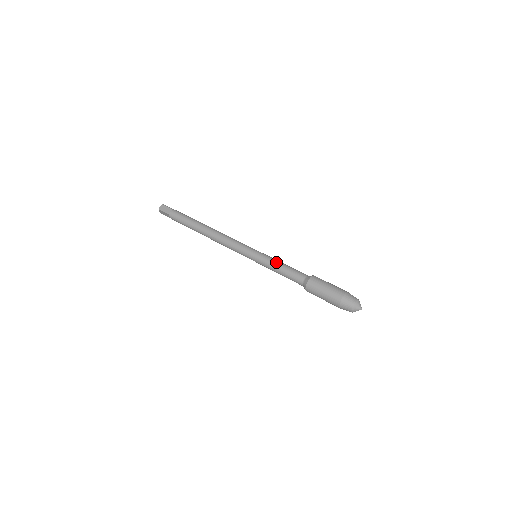
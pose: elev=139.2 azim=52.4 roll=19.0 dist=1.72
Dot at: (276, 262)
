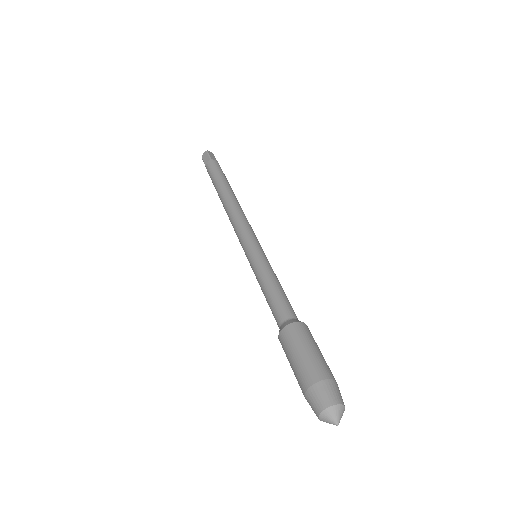
Dot at: occluded
